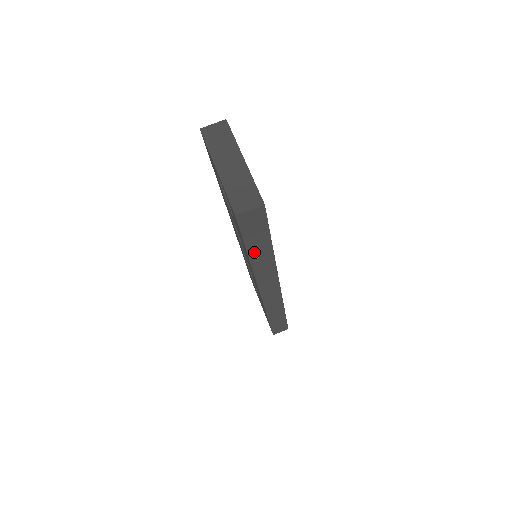
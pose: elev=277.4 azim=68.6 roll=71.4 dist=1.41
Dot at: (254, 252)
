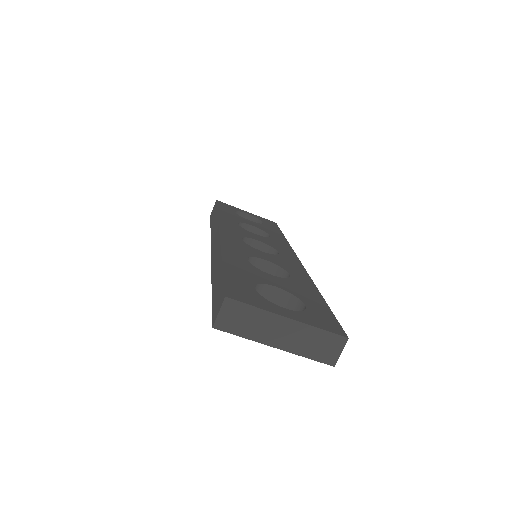
Dot at: occluded
